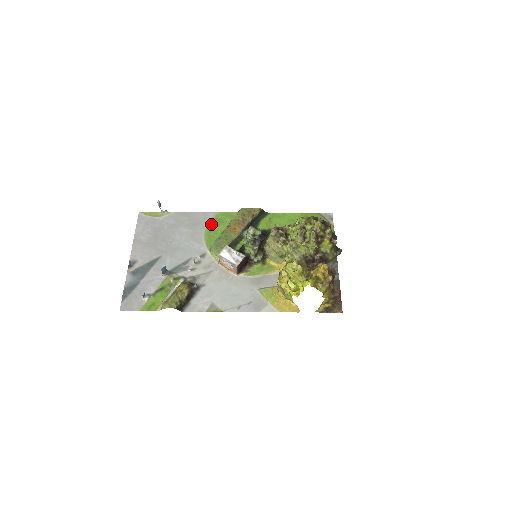
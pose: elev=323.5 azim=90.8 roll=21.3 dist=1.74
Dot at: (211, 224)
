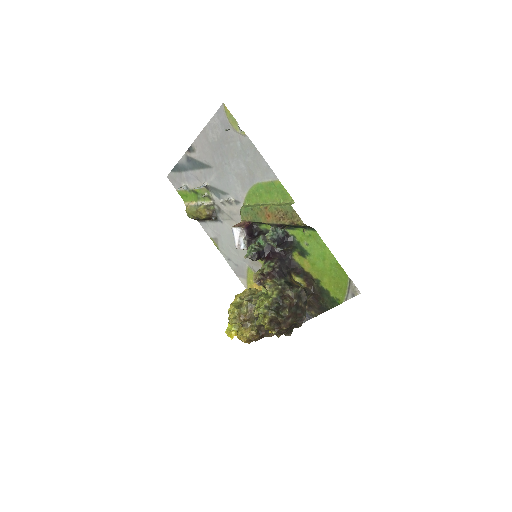
Dot at: (264, 184)
